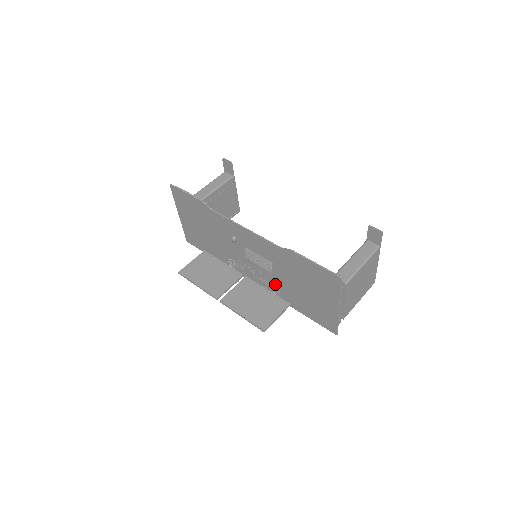
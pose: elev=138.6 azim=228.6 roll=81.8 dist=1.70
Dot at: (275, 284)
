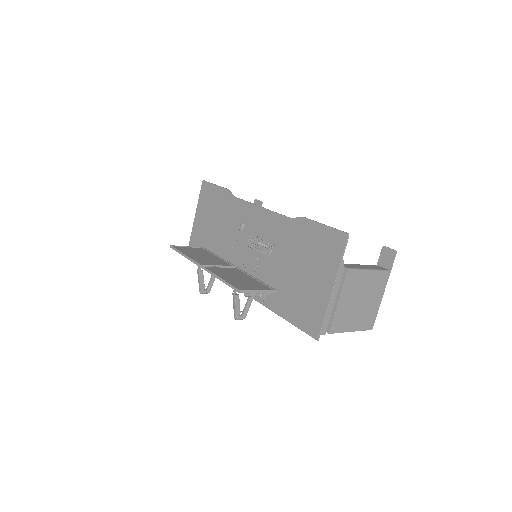
Dot at: (266, 280)
